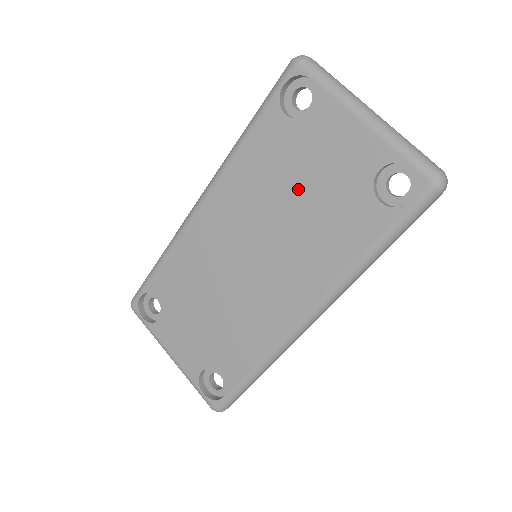
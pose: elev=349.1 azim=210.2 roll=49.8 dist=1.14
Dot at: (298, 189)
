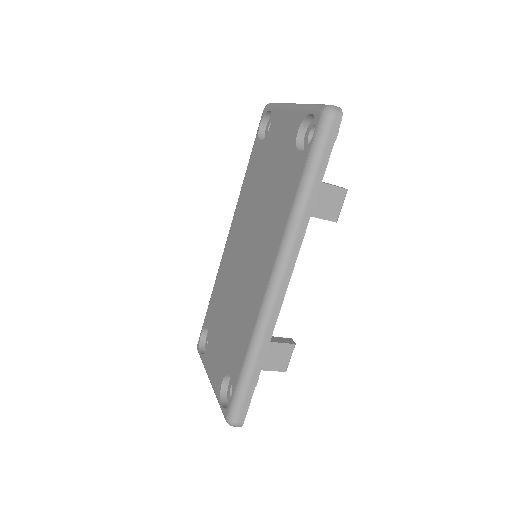
Dot at: (266, 181)
